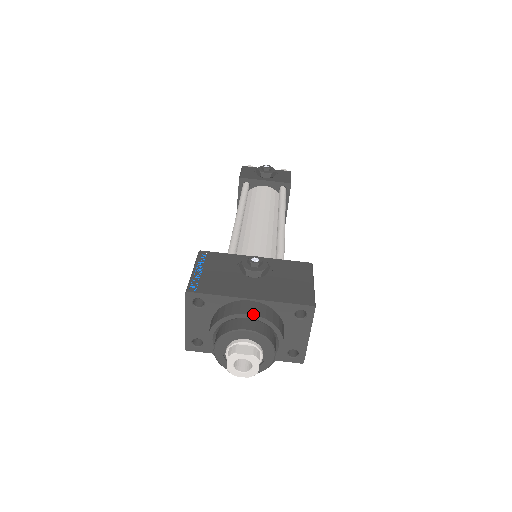
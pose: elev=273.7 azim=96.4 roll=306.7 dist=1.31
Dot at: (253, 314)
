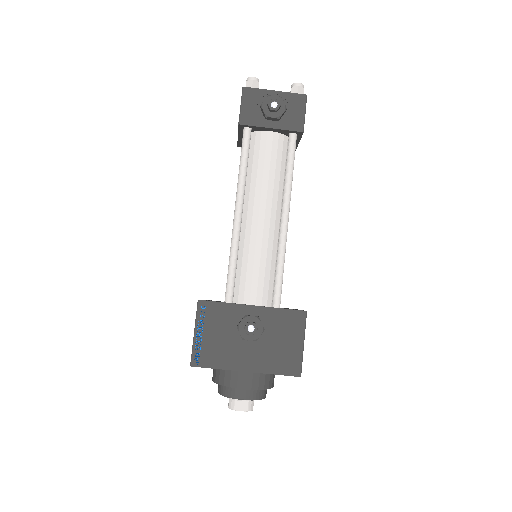
Dot at: (248, 389)
